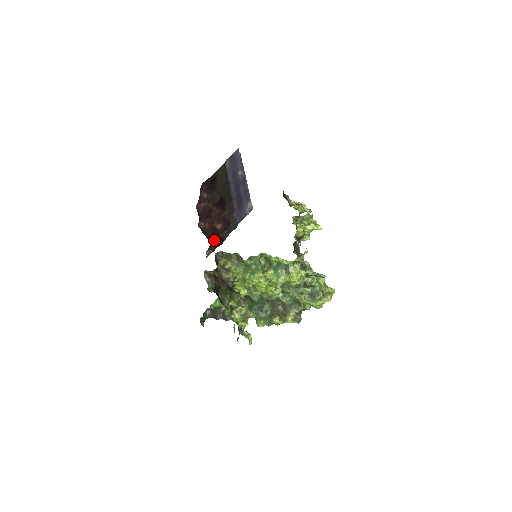
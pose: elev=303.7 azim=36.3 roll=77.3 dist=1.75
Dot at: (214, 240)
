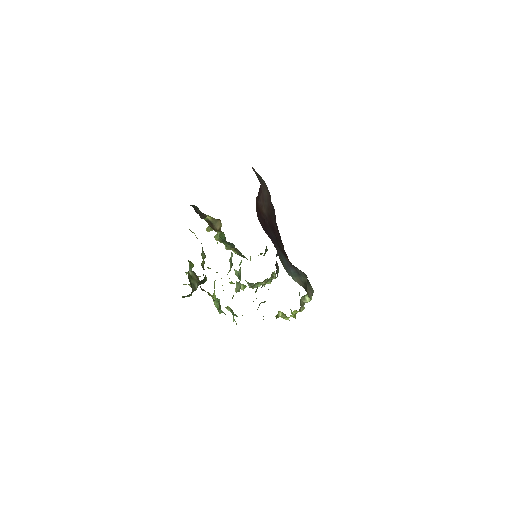
Dot at: occluded
